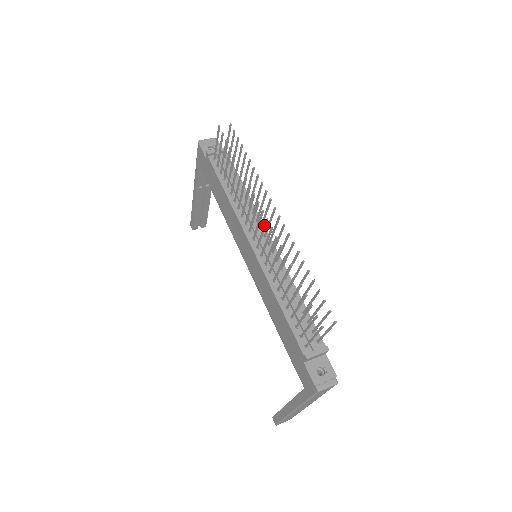
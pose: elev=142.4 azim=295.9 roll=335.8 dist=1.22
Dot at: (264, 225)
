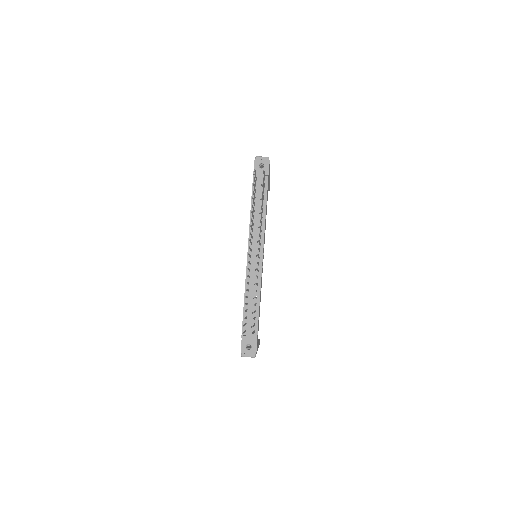
Dot at: occluded
